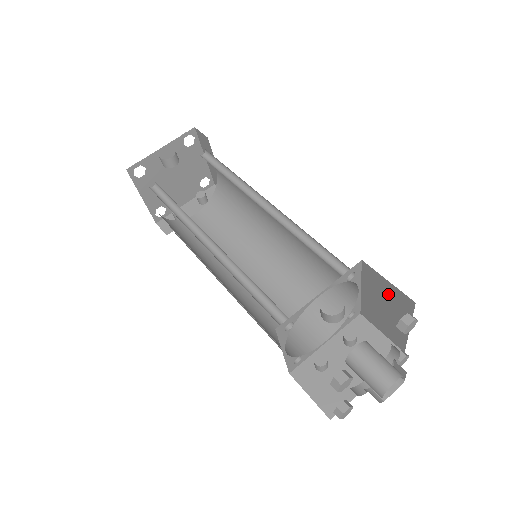
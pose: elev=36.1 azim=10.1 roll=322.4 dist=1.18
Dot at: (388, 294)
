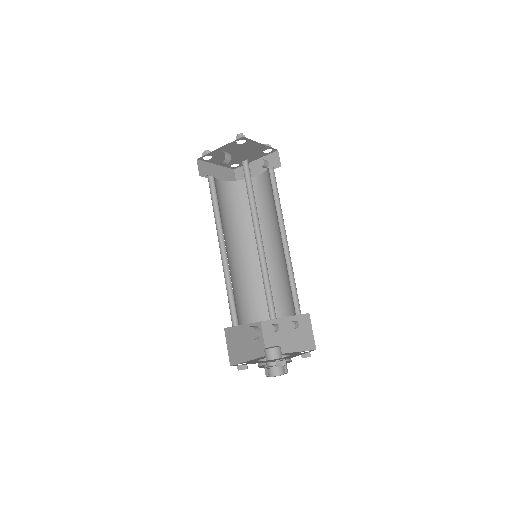
Dot at: occluded
